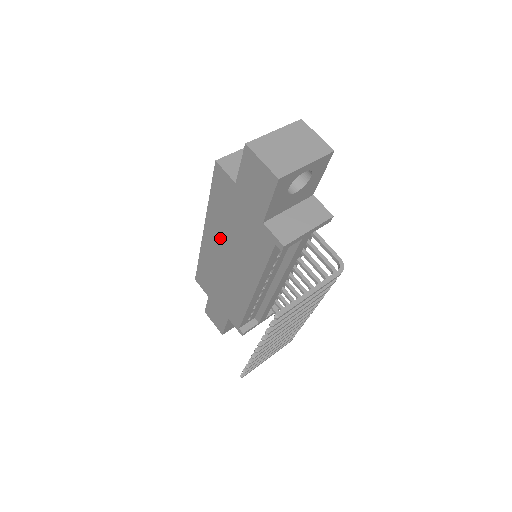
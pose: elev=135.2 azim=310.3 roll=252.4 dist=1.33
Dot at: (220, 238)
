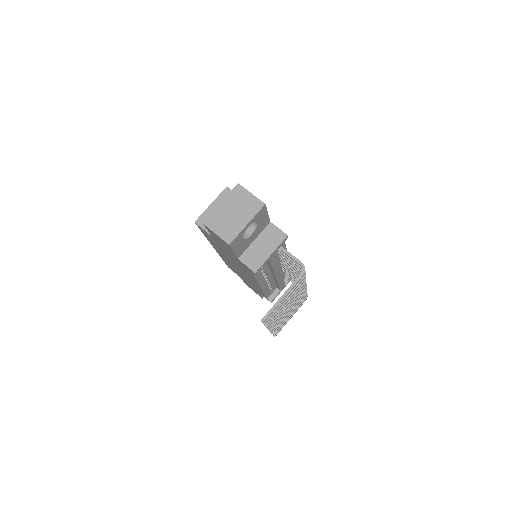
Dot at: (224, 255)
